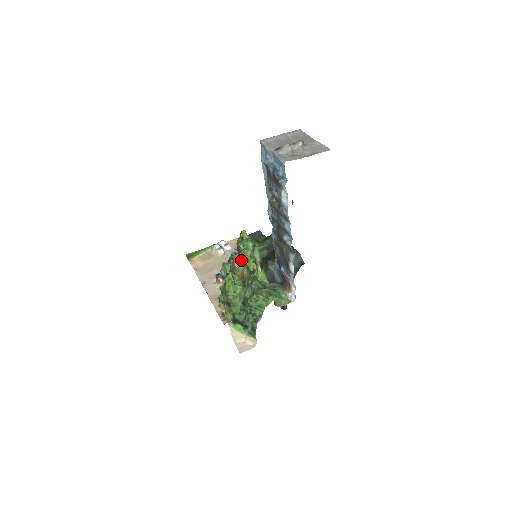
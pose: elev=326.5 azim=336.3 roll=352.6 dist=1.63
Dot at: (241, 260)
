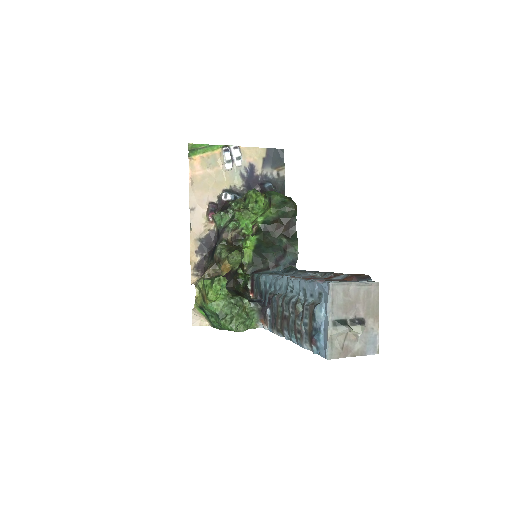
Dot at: (239, 260)
